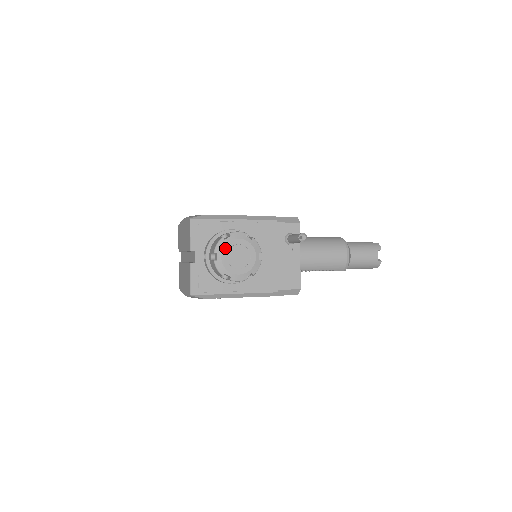
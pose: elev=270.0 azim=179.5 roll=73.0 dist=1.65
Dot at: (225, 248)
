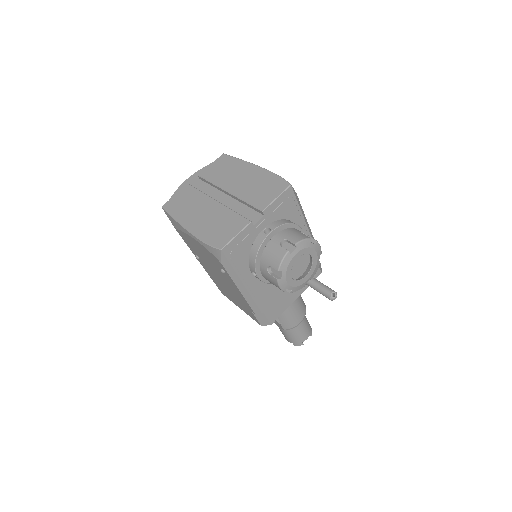
Dot at: (305, 250)
